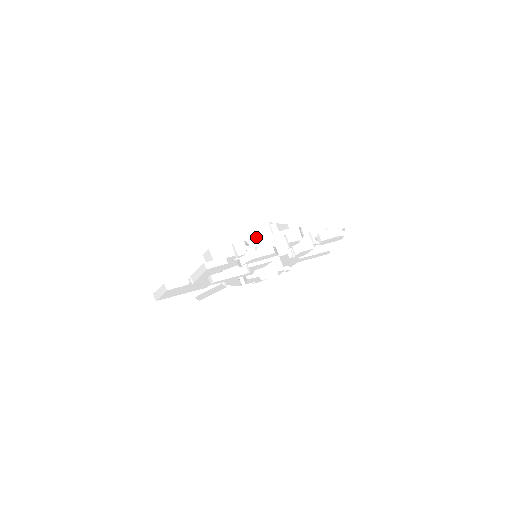
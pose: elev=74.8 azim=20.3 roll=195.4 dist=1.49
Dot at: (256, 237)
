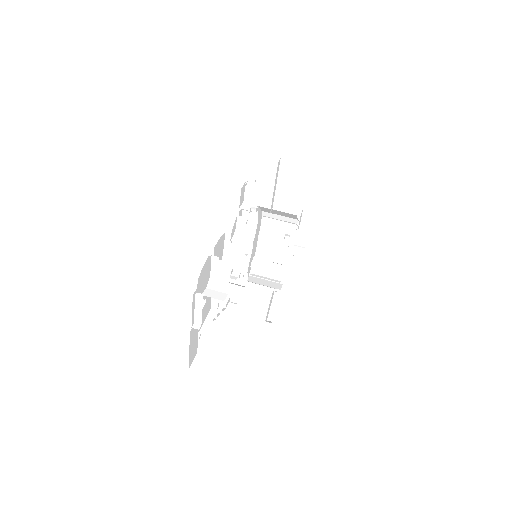
Dot at: occluded
